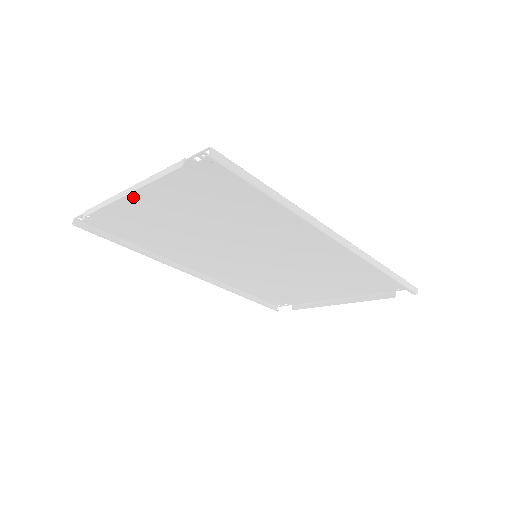
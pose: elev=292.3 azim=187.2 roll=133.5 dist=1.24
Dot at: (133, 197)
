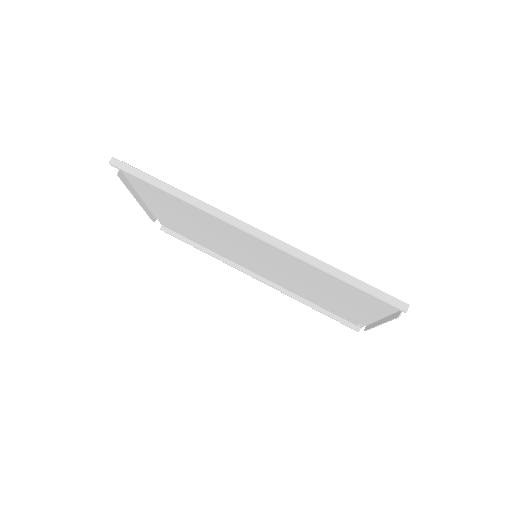
Dot at: (150, 203)
